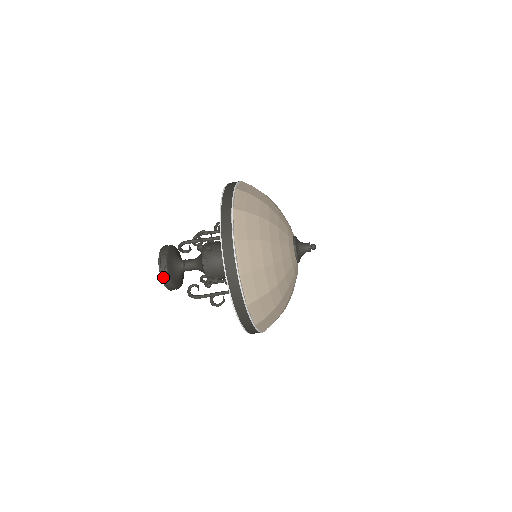
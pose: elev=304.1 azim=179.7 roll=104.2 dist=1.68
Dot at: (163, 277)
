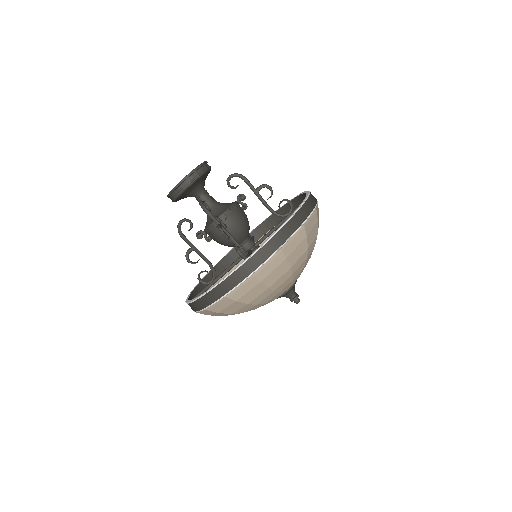
Dot at: (170, 196)
